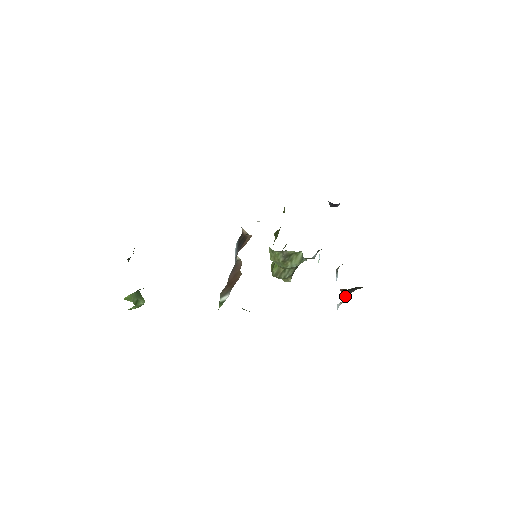
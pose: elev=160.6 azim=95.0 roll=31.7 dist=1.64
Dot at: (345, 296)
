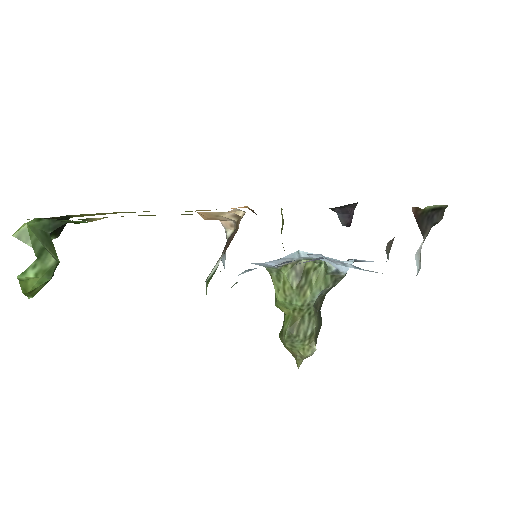
Dot at: (422, 231)
